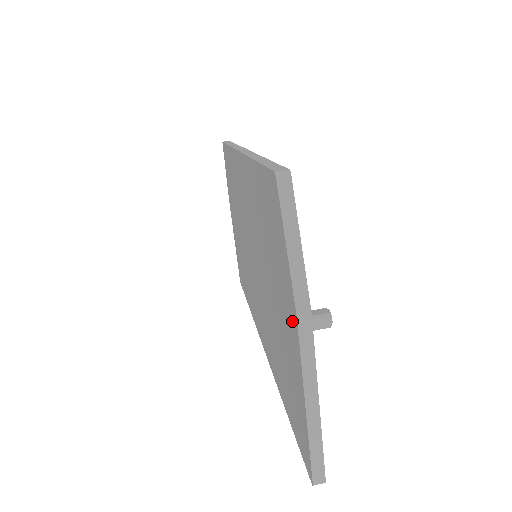
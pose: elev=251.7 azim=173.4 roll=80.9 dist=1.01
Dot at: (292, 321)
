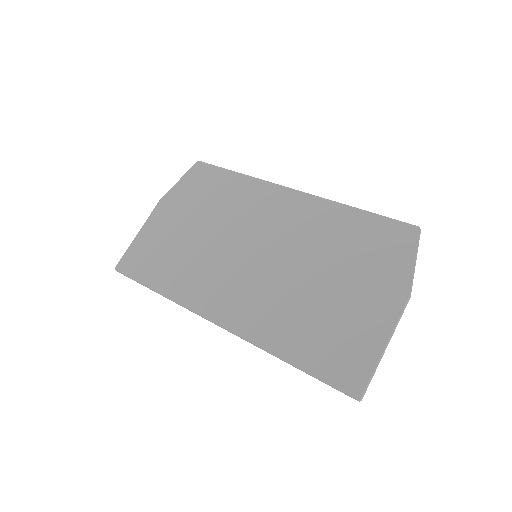
Dot at: (394, 297)
